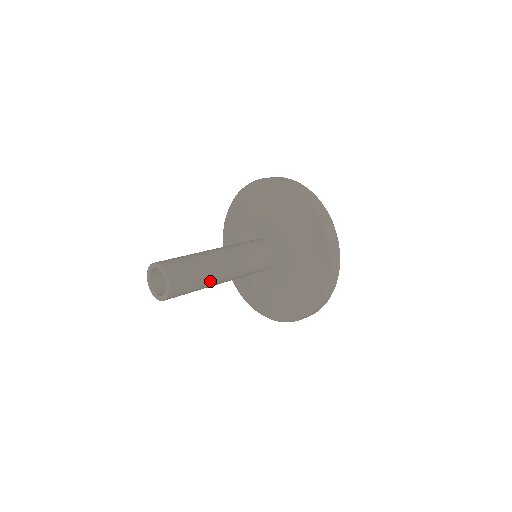
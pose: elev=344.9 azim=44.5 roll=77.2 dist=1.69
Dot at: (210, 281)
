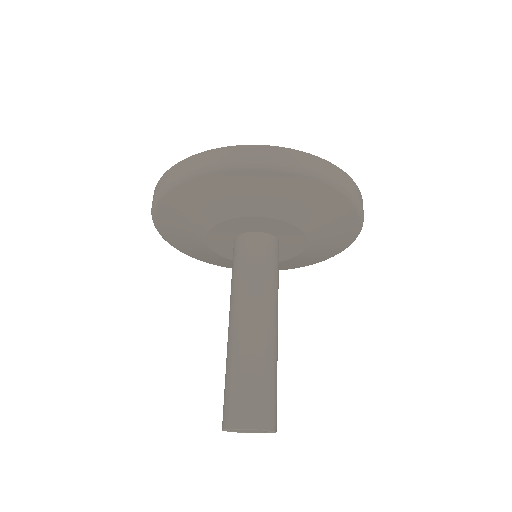
Dot at: occluded
